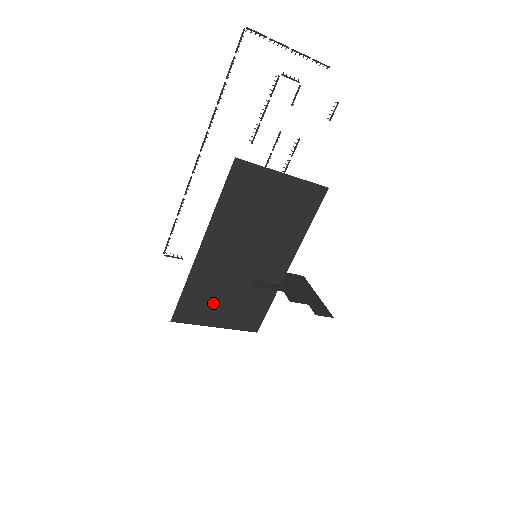
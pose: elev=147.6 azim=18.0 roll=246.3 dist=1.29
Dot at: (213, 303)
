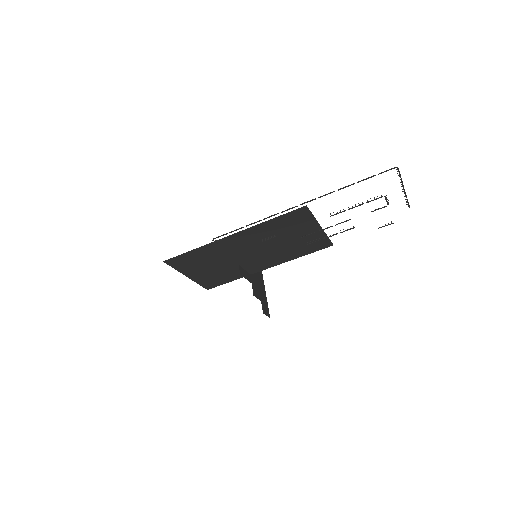
Dot at: (201, 265)
